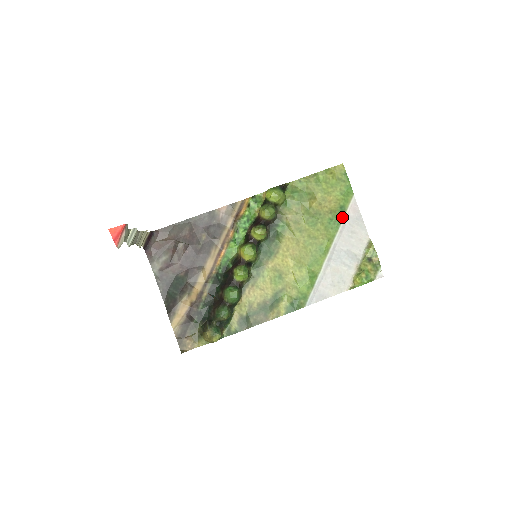
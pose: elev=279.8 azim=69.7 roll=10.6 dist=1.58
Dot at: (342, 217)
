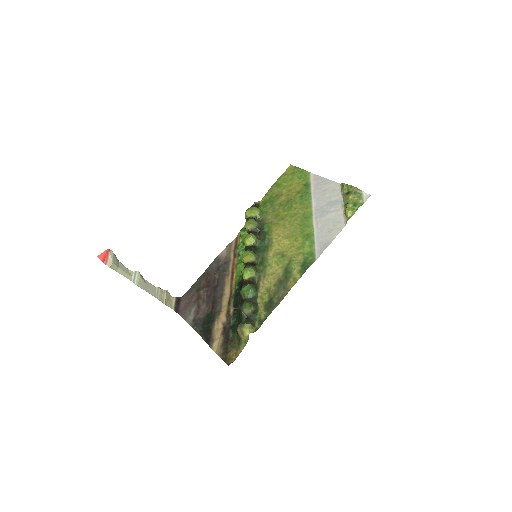
Dot at: (309, 189)
